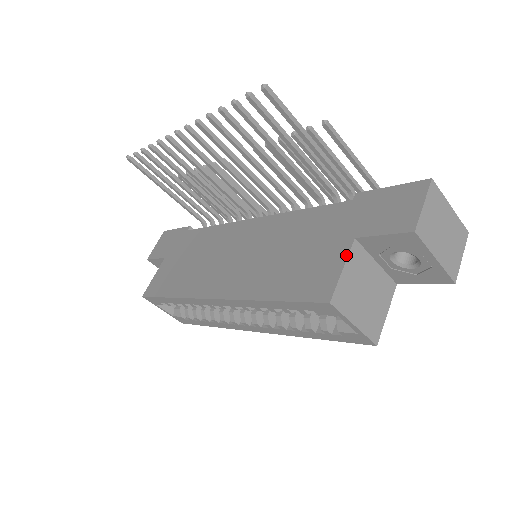
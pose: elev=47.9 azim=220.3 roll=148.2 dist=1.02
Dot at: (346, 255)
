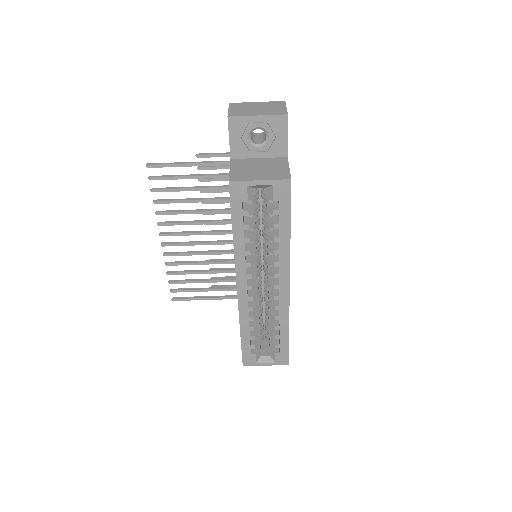
Dot at: (230, 166)
